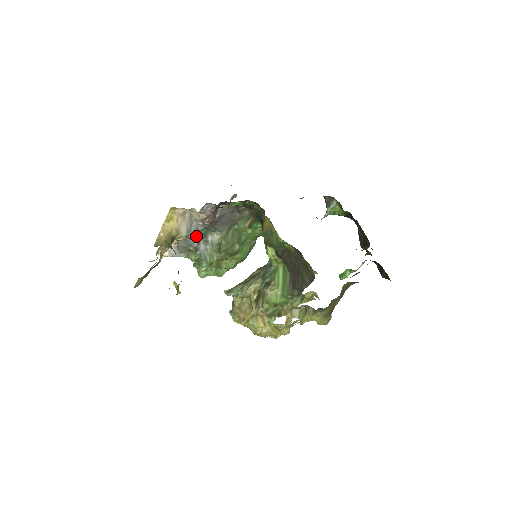
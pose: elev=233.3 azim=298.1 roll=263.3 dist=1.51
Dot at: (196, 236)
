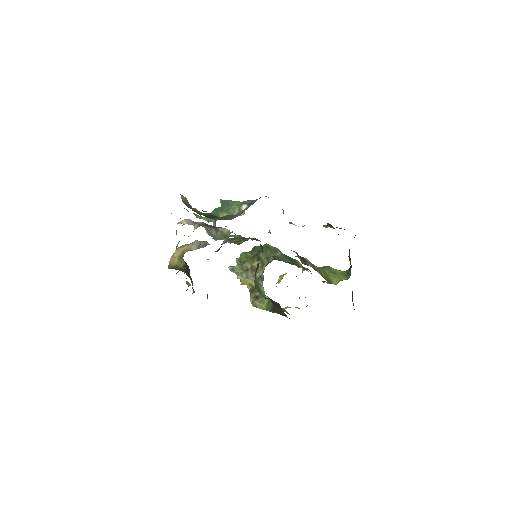
Dot at: (205, 246)
